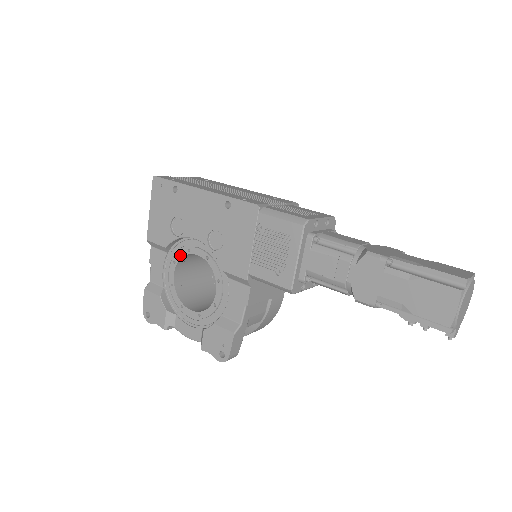
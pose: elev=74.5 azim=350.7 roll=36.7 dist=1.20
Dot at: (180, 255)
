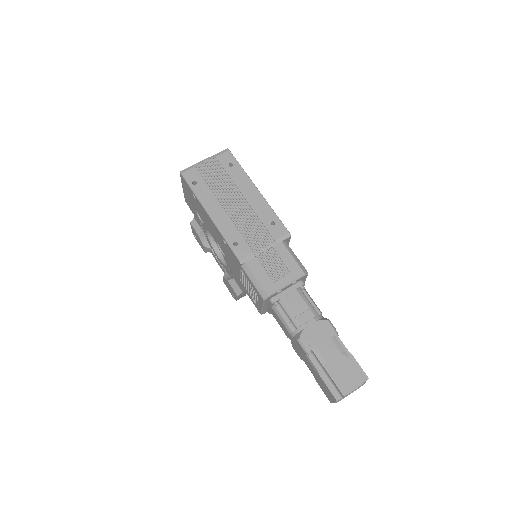
Dot at: occluded
